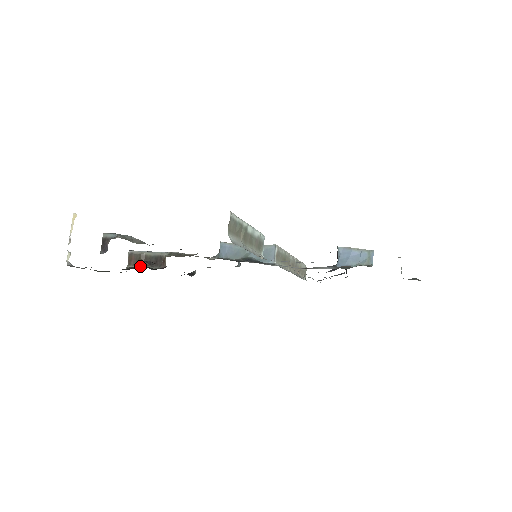
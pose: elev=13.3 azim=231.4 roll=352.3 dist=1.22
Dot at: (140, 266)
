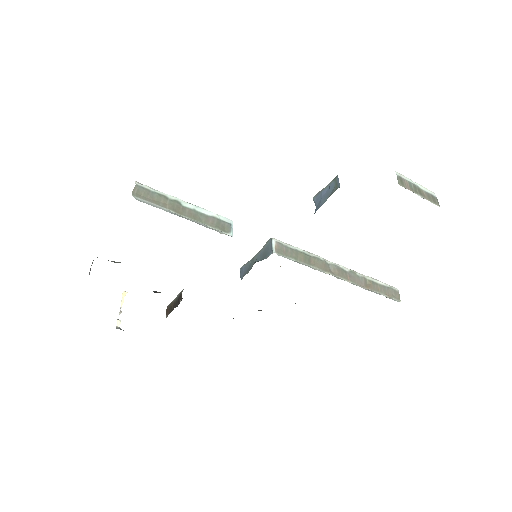
Dot at: (170, 312)
